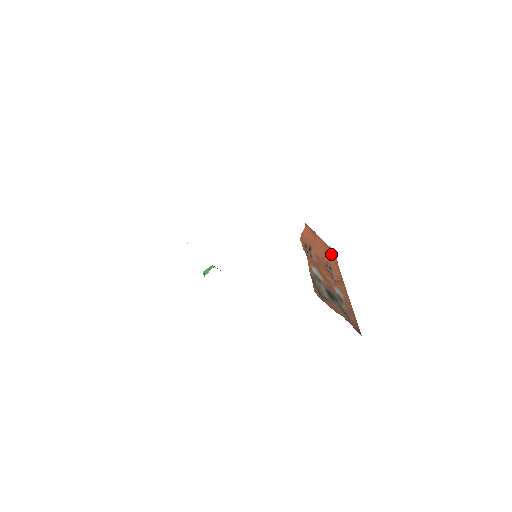
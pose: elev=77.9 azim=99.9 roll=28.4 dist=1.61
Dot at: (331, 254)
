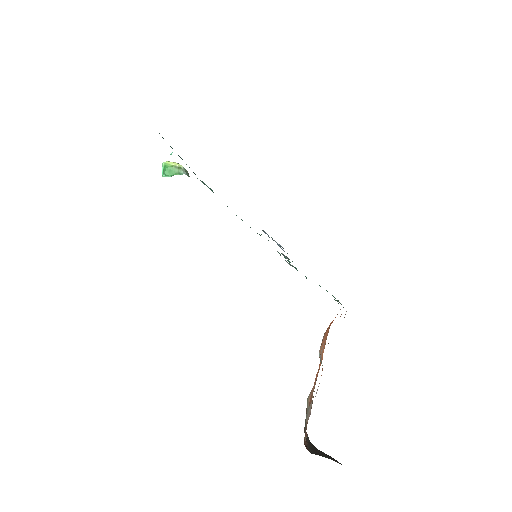
Dot at: occluded
